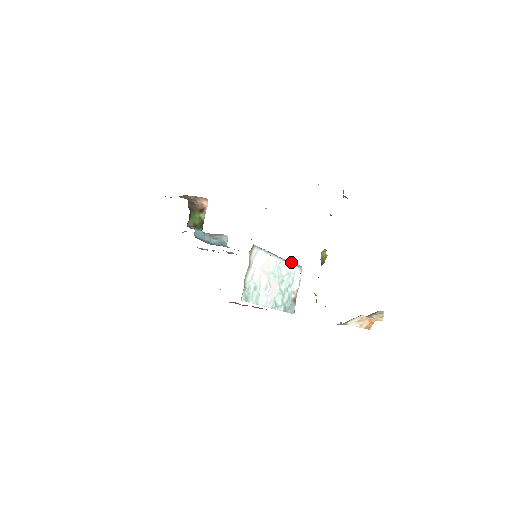
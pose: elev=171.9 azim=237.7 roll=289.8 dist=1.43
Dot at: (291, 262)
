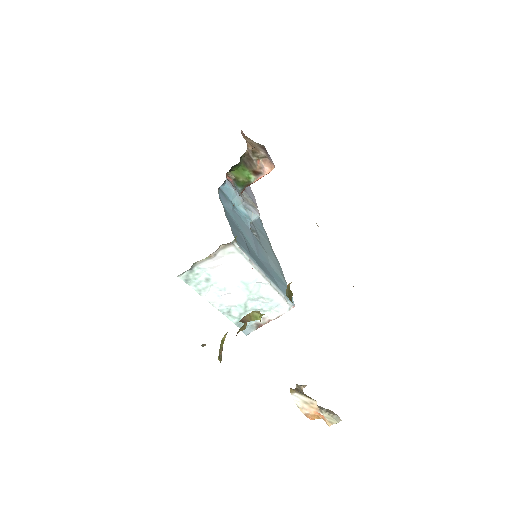
Dot at: (283, 292)
